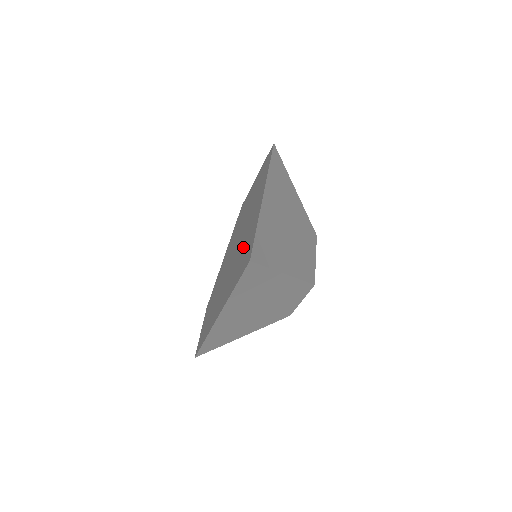
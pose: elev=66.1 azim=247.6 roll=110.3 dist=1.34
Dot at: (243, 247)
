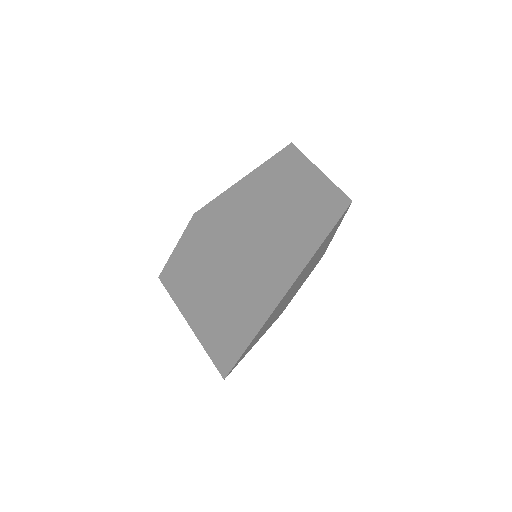
Dot at: (238, 306)
